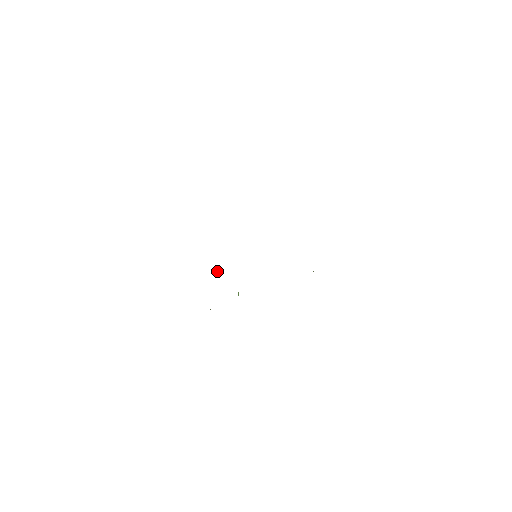
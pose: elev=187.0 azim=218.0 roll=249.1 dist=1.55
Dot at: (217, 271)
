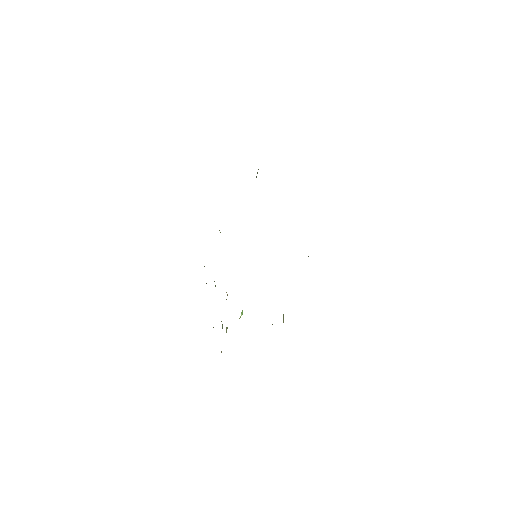
Dot at: occluded
